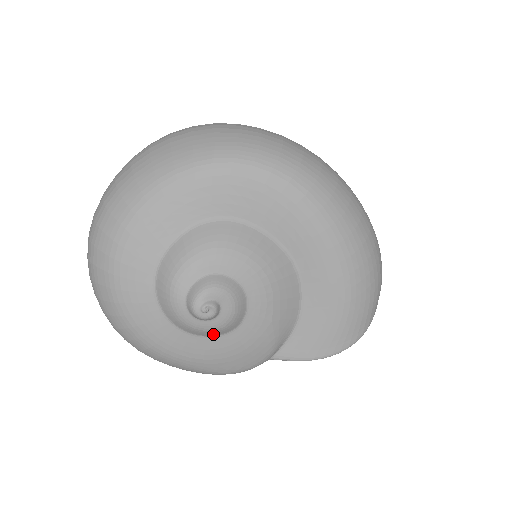
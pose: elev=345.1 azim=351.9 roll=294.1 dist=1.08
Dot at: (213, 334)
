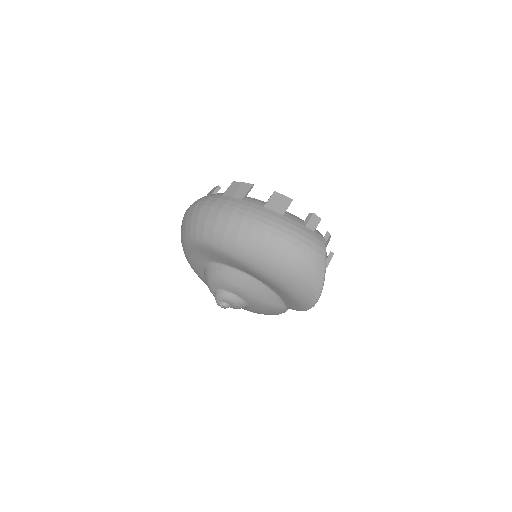
Dot at: occluded
